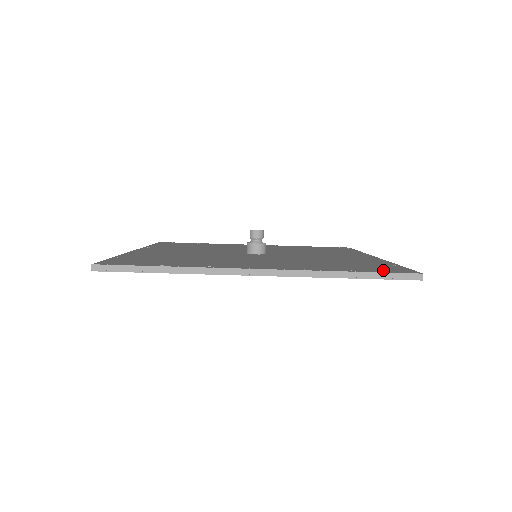
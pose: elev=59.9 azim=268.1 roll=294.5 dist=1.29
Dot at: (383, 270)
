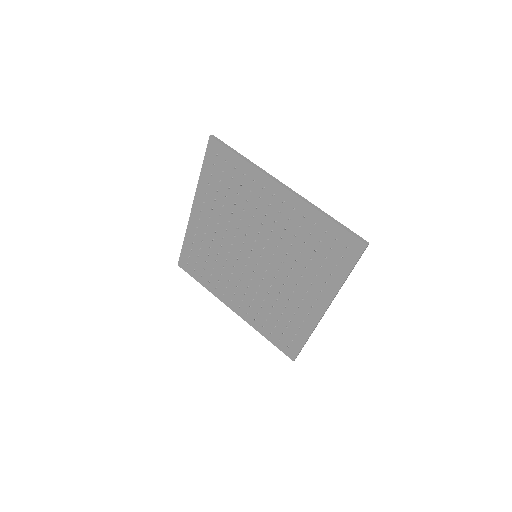
Dot at: (346, 238)
